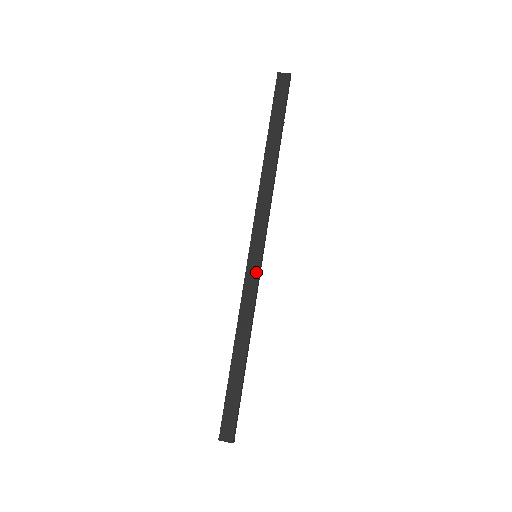
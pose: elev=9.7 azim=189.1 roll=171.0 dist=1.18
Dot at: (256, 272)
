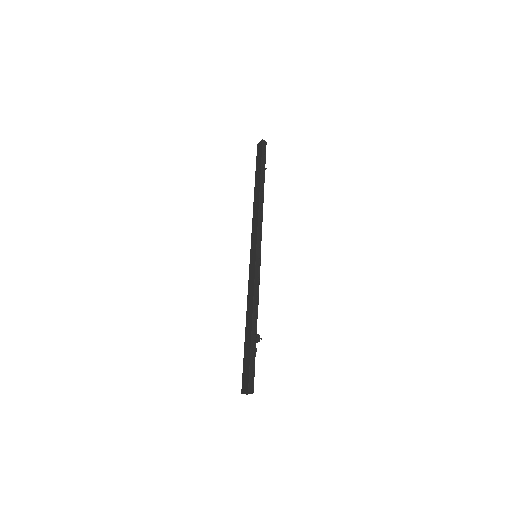
Dot at: (254, 265)
